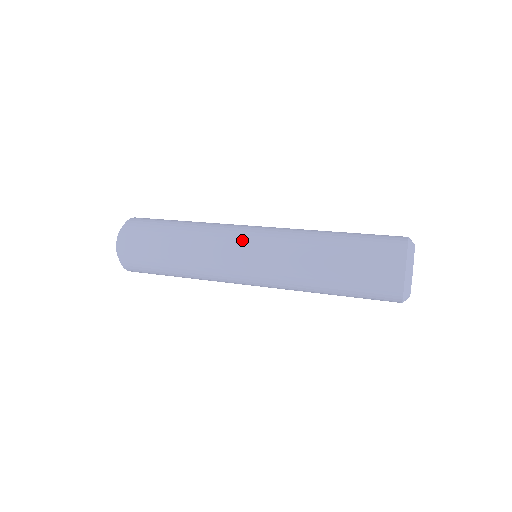
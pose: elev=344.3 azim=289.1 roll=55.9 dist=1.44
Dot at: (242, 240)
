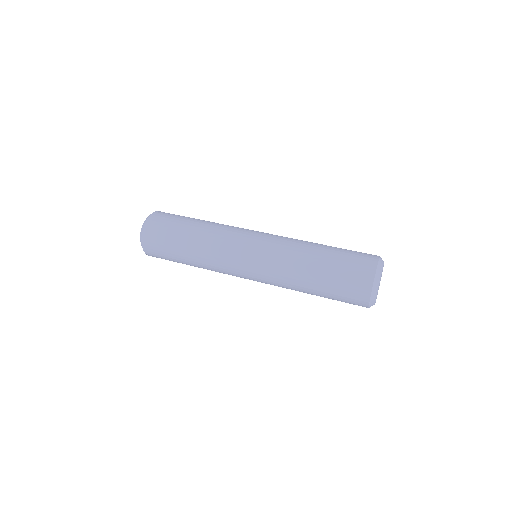
Dot at: (243, 257)
